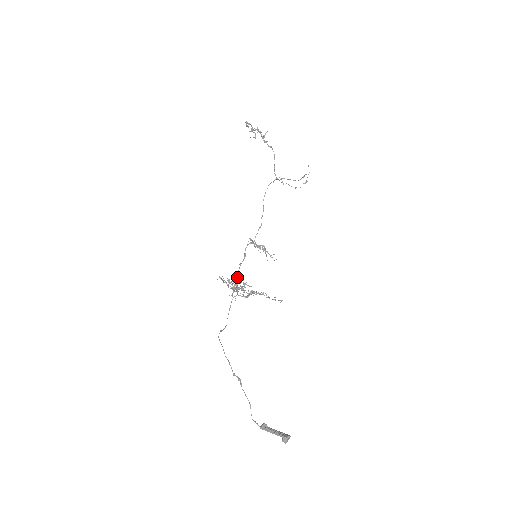
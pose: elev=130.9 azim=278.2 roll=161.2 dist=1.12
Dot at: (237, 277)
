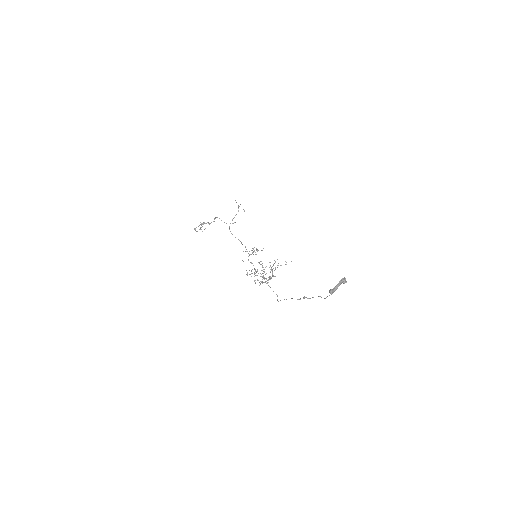
Dot at: occluded
